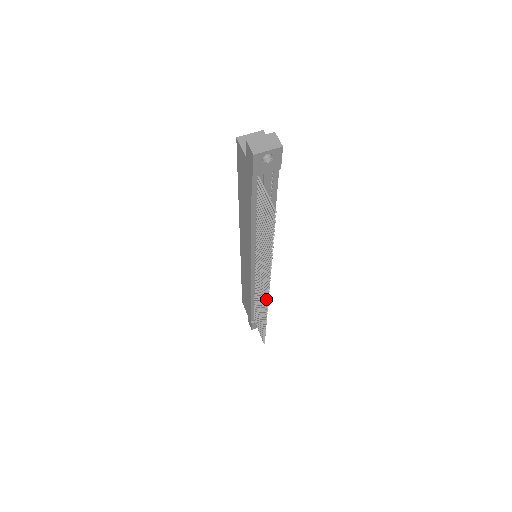
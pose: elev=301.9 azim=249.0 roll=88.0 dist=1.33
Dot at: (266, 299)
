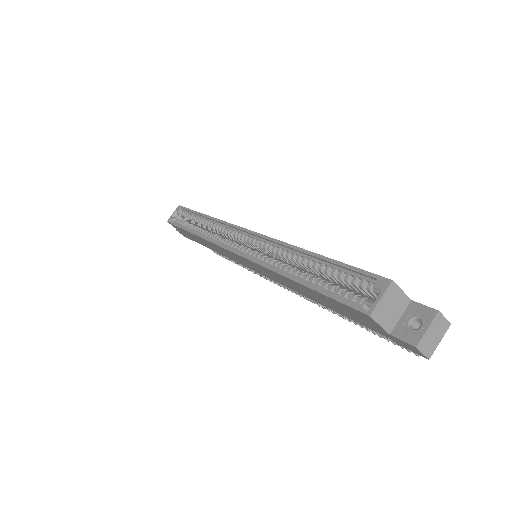
Dot at: occluded
